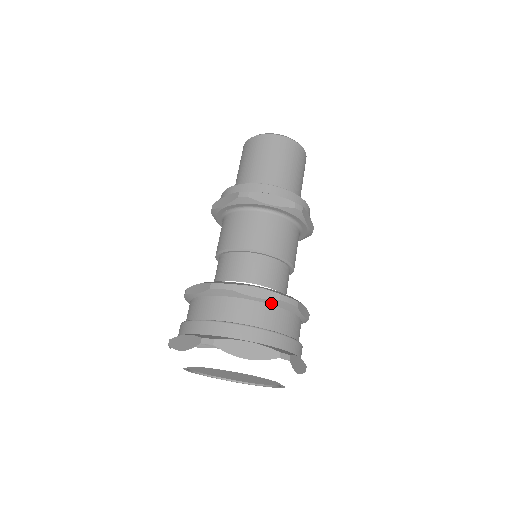
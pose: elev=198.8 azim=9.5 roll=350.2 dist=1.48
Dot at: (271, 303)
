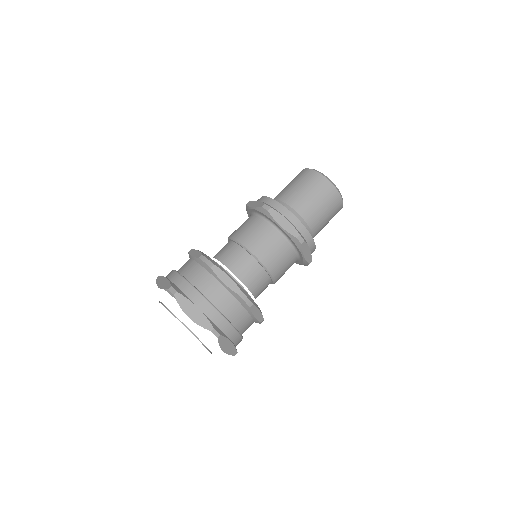
Dot at: (232, 293)
